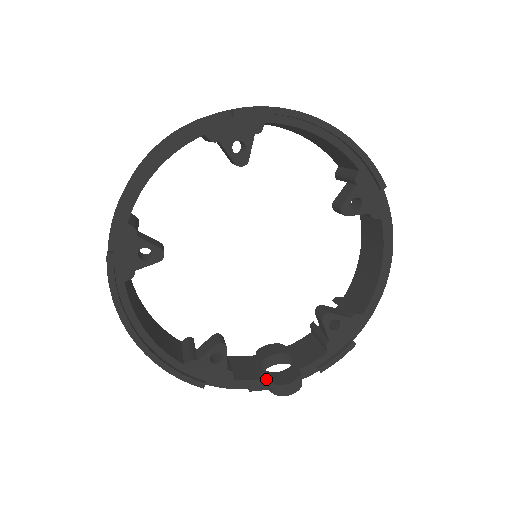
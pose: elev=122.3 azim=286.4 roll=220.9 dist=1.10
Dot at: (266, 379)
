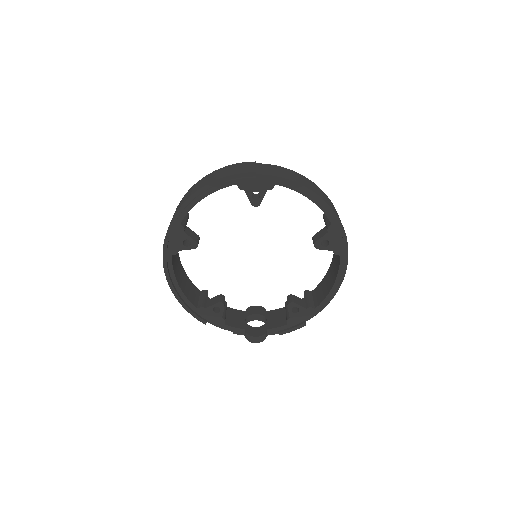
Dot at: (245, 329)
